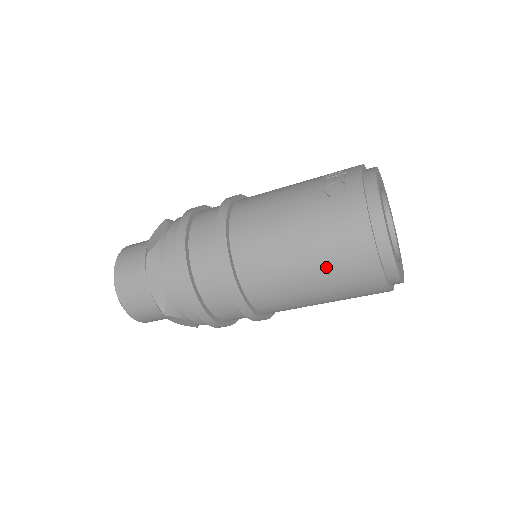
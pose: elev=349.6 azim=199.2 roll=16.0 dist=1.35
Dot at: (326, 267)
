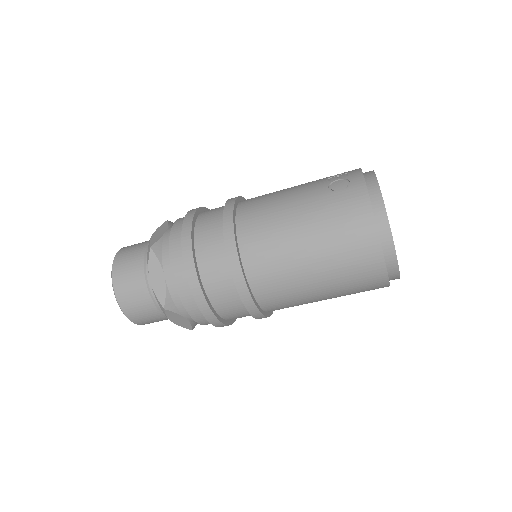
Dot at: (331, 255)
